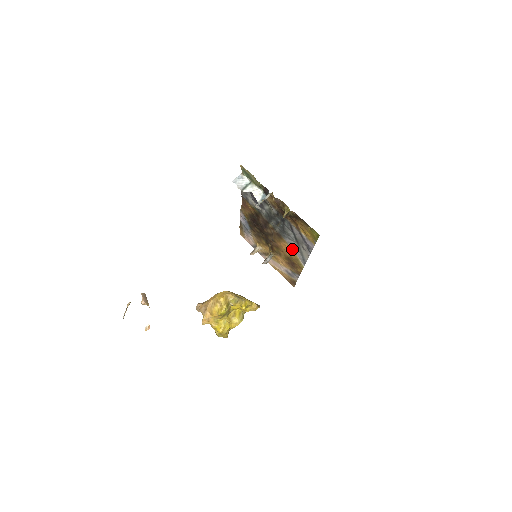
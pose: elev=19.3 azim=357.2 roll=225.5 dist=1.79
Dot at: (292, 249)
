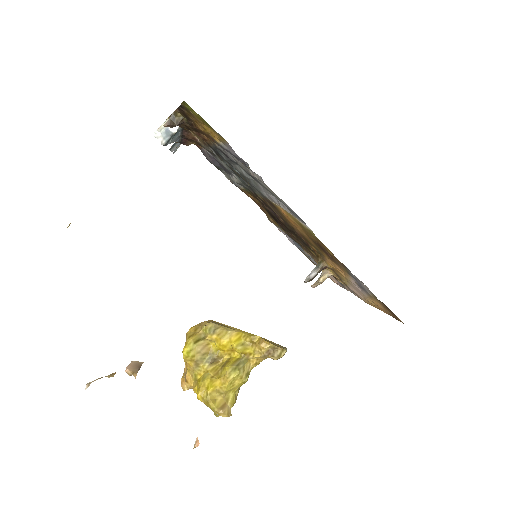
Dot at: occluded
